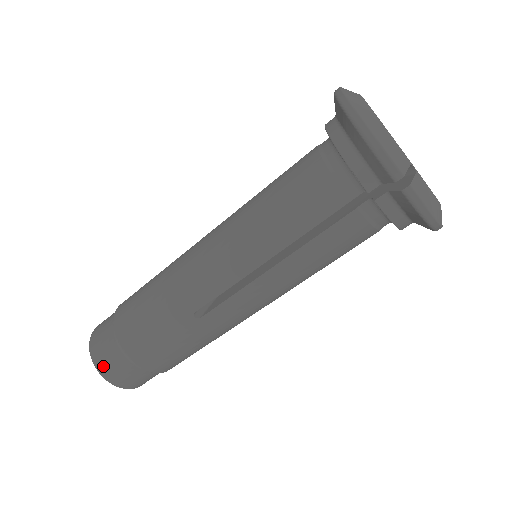
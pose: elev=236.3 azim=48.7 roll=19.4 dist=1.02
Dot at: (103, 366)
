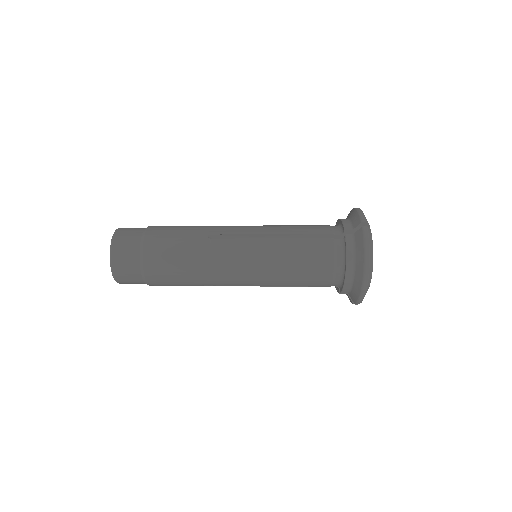
Dot at: (122, 232)
